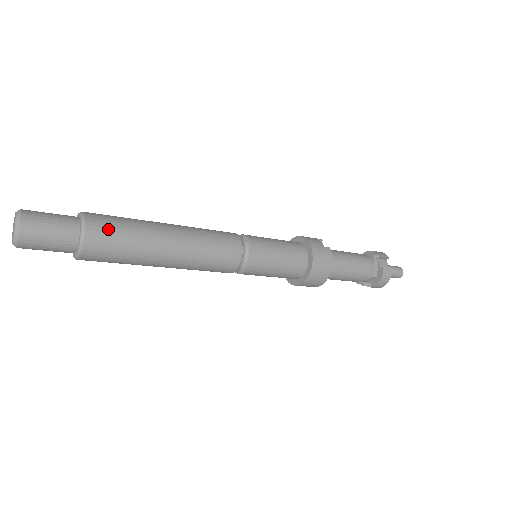
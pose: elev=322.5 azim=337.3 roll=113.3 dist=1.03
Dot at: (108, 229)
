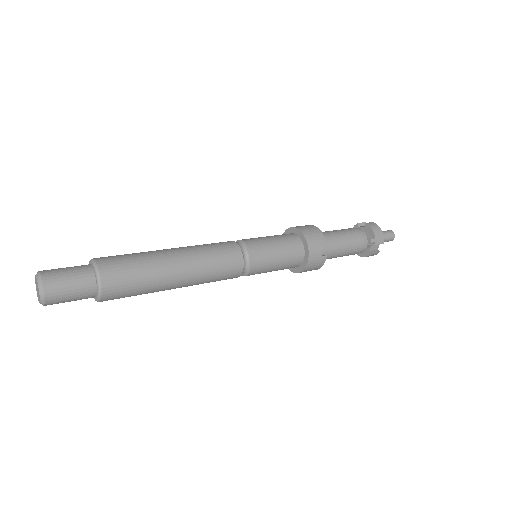
Dot at: (122, 292)
